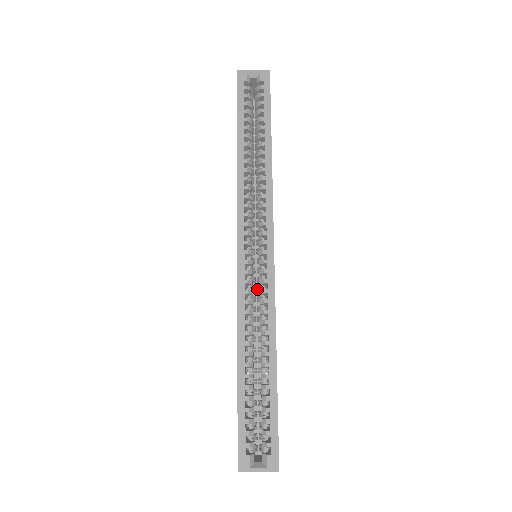
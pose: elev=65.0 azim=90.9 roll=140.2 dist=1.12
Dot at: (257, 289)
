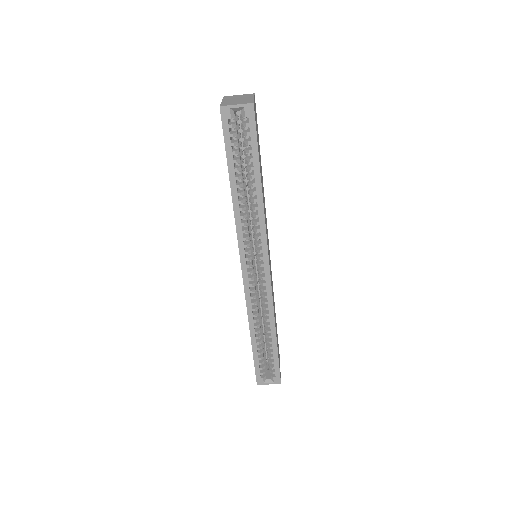
Dot at: occluded
